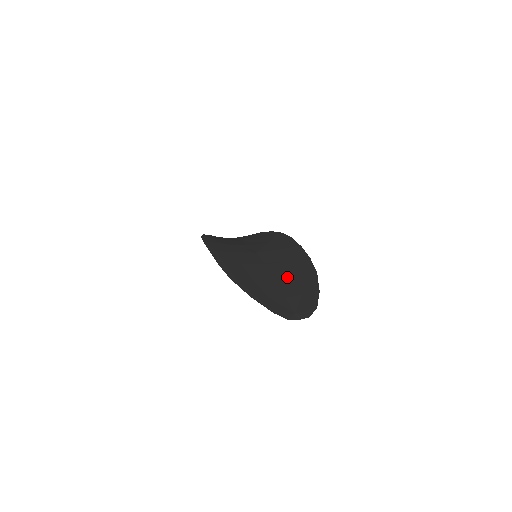
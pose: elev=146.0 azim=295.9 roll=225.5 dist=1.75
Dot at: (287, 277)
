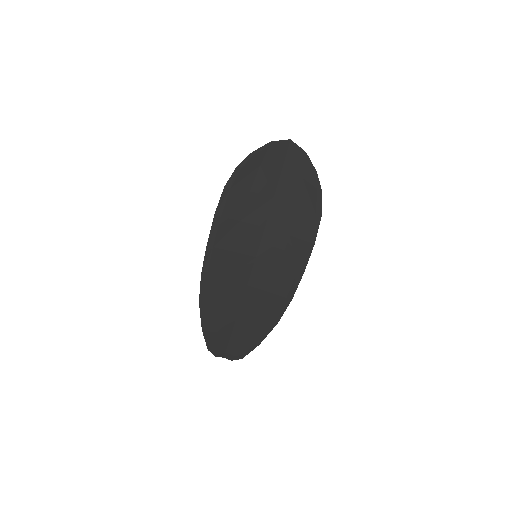
Dot at: (250, 314)
